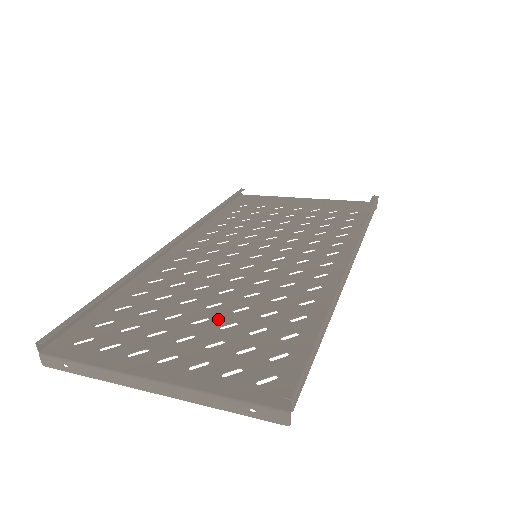
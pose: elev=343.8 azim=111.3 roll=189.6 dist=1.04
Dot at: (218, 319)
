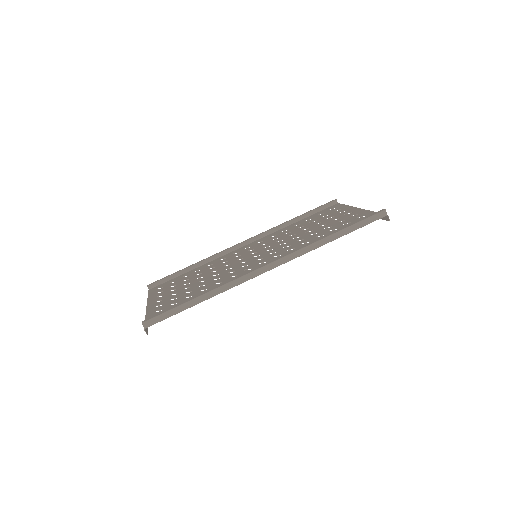
Dot at: (191, 288)
